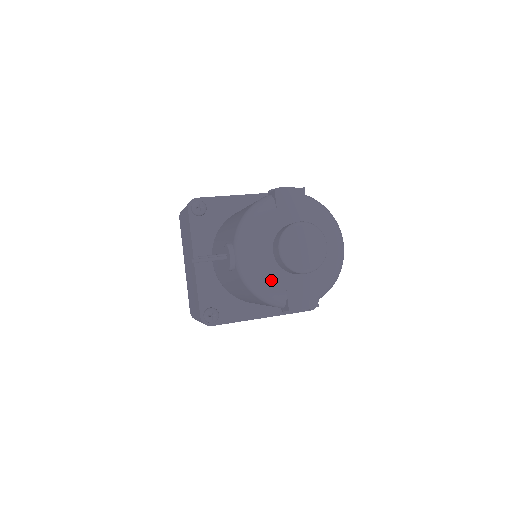
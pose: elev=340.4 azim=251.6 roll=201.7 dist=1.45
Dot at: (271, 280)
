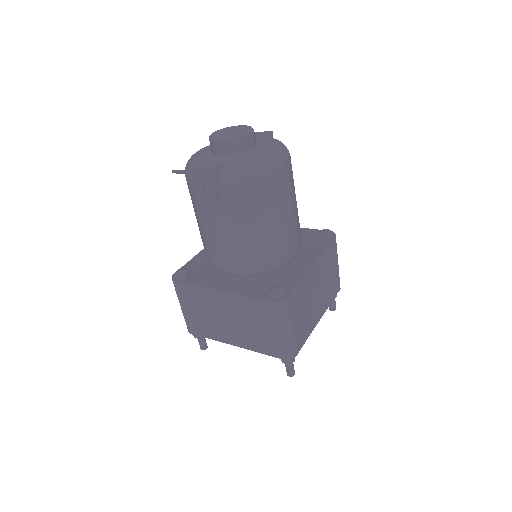
Dot at: (198, 157)
